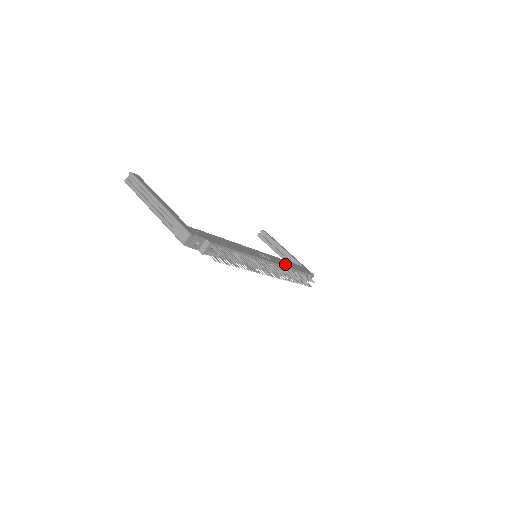
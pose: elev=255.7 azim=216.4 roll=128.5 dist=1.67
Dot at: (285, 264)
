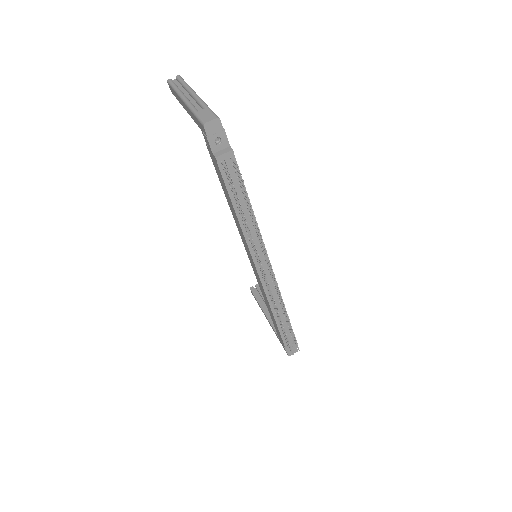
Dot at: occluded
